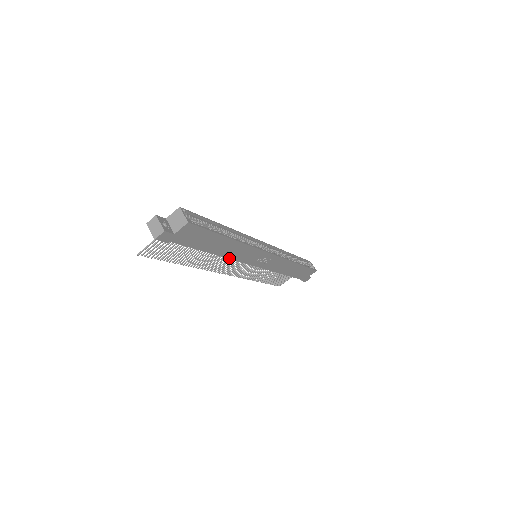
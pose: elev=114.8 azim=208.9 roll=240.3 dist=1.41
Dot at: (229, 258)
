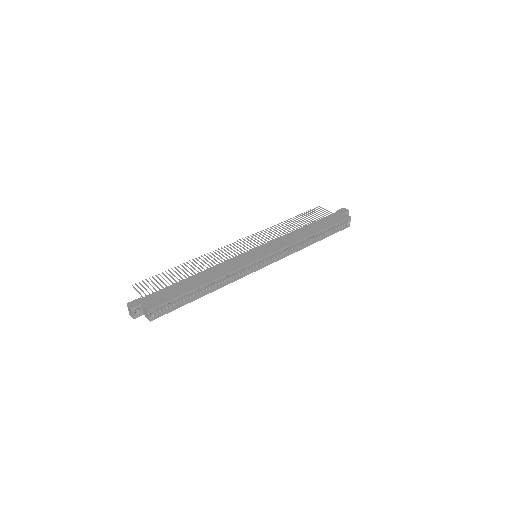
Dot at: occluded
